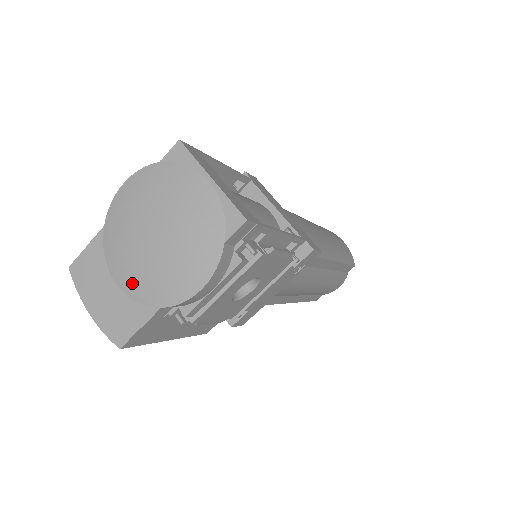
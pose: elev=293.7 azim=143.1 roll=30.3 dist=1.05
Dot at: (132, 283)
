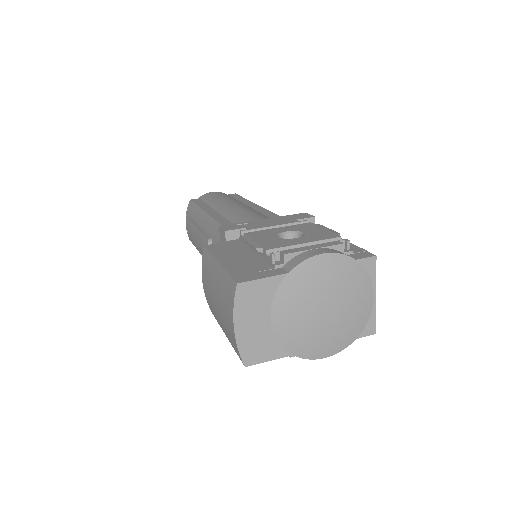
Dot at: (286, 330)
